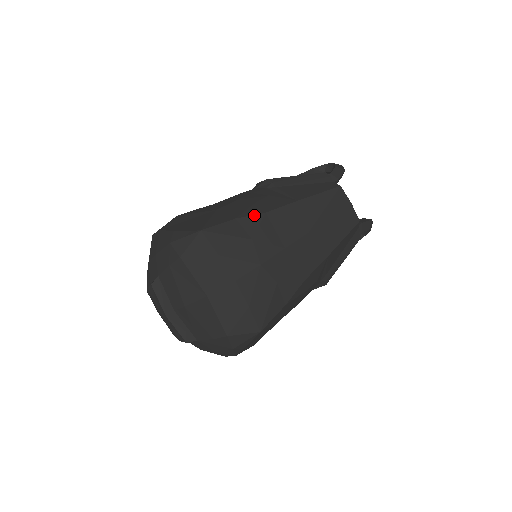
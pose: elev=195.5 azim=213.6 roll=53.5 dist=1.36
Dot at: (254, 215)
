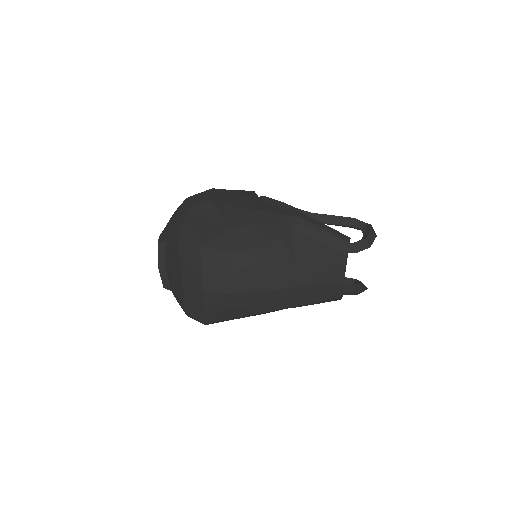
Dot at: (250, 256)
